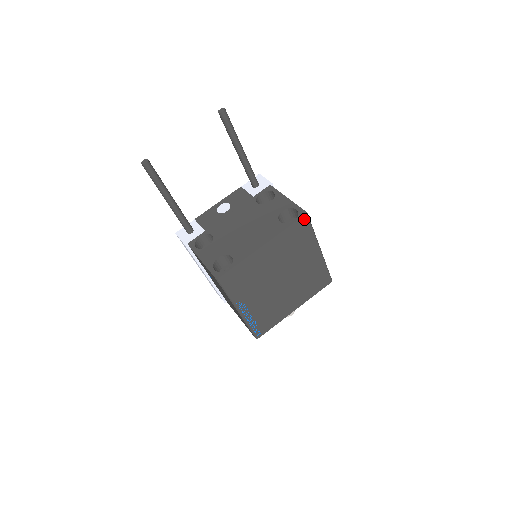
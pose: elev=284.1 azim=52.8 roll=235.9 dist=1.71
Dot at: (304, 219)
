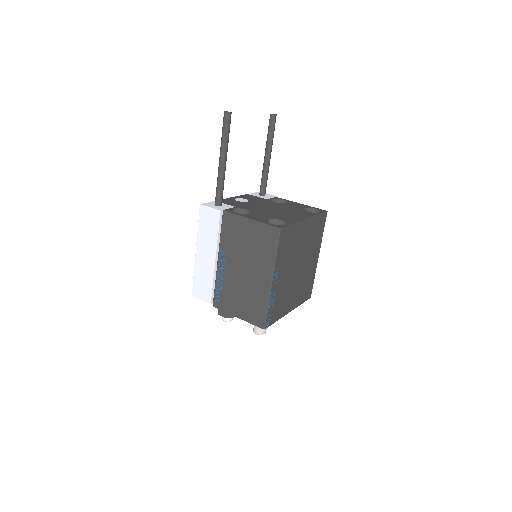
Dot at: (325, 215)
